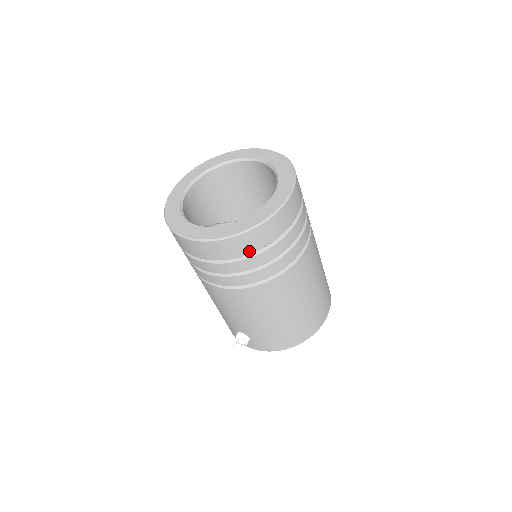
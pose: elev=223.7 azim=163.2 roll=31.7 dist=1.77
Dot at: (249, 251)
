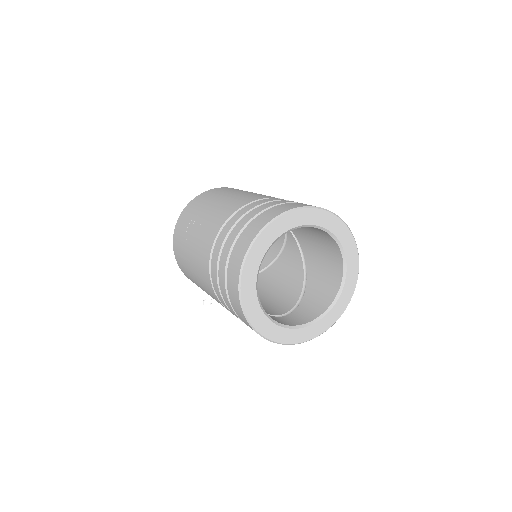
Dot at: occluded
